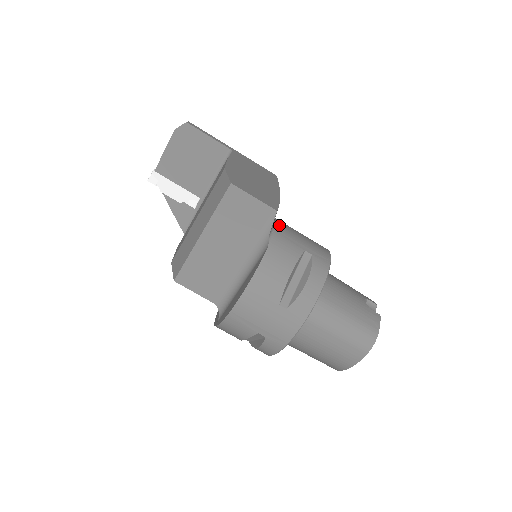
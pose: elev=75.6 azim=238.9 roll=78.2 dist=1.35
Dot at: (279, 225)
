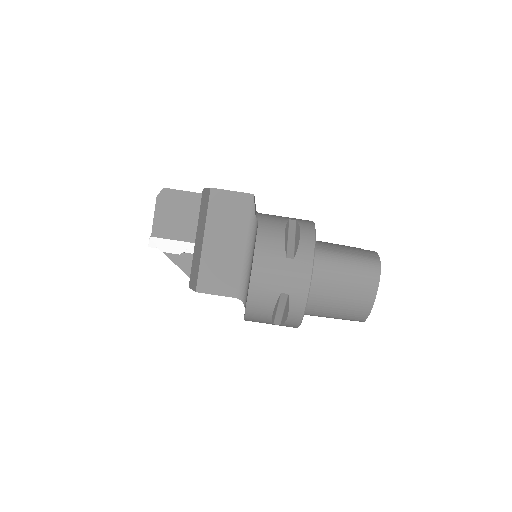
Dot at: (261, 213)
